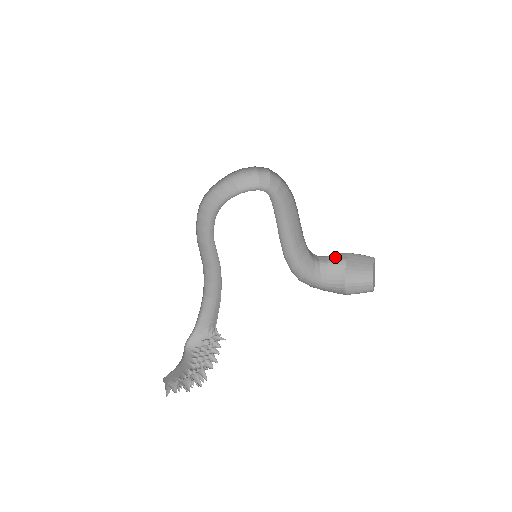
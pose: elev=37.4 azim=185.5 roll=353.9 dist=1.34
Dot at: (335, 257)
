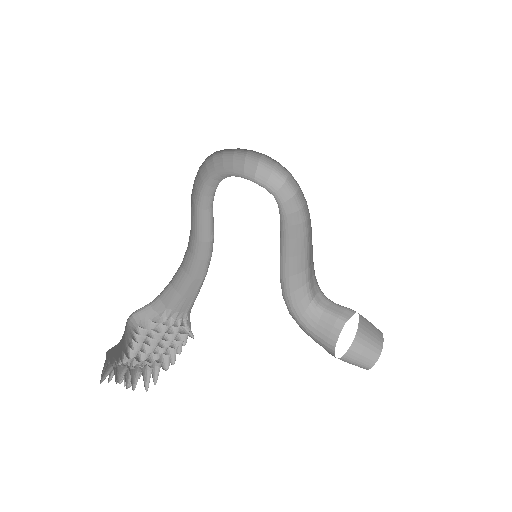
Dot at: (338, 309)
